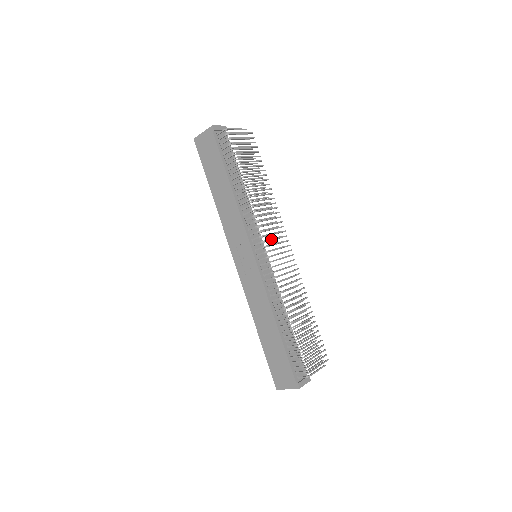
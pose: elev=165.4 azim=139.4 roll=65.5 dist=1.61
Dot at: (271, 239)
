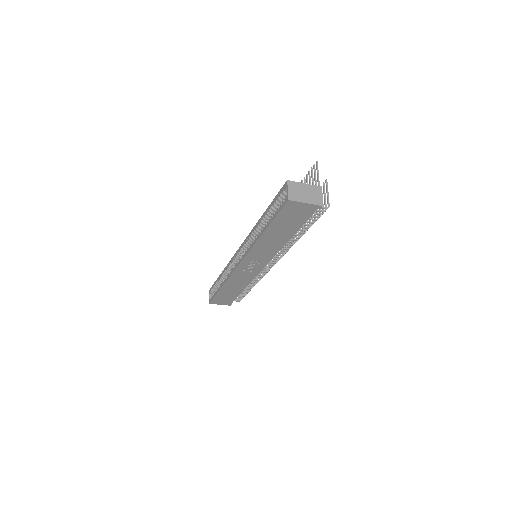
Dot at: occluded
